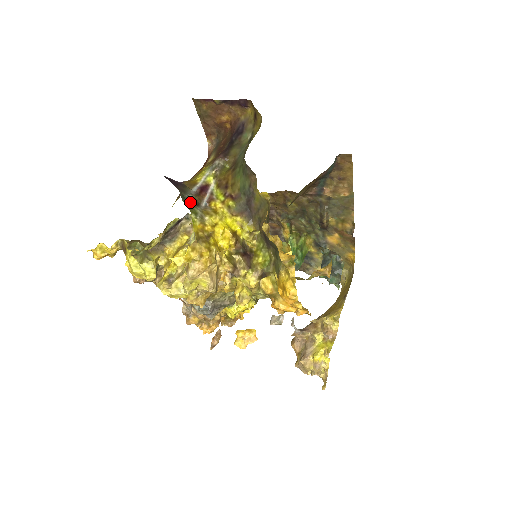
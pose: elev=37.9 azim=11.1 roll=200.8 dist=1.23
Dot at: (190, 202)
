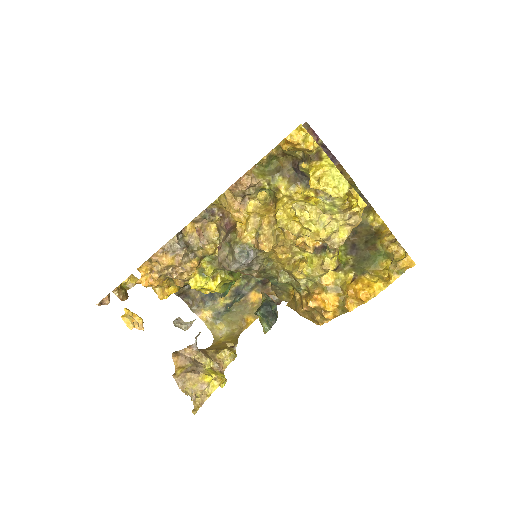
Dot at: occluded
